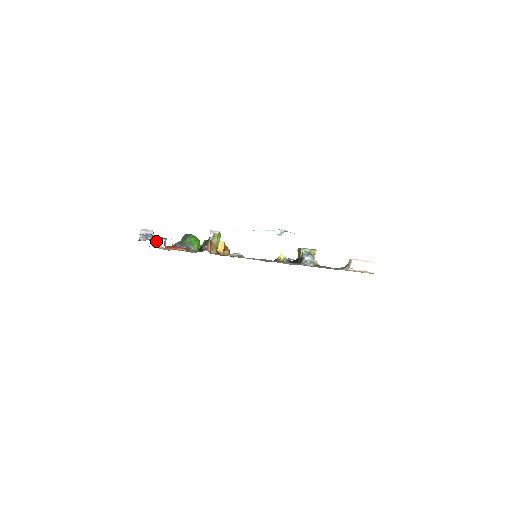
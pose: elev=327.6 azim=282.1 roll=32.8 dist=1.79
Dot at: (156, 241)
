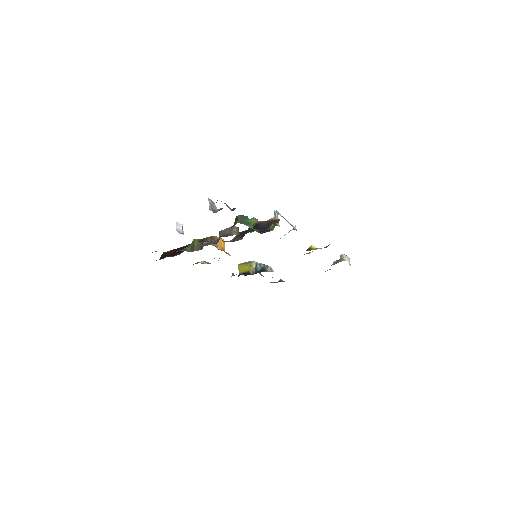
Dot at: (176, 226)
